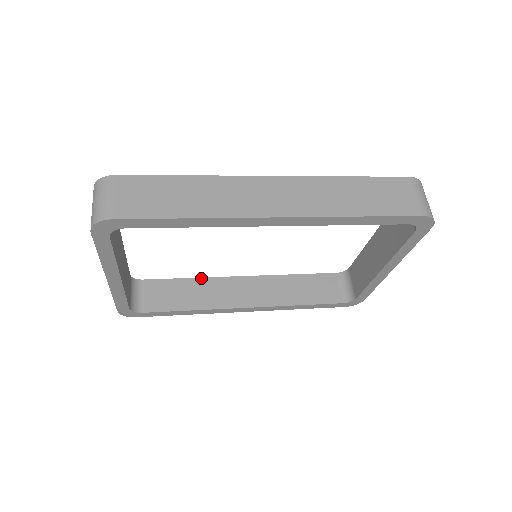
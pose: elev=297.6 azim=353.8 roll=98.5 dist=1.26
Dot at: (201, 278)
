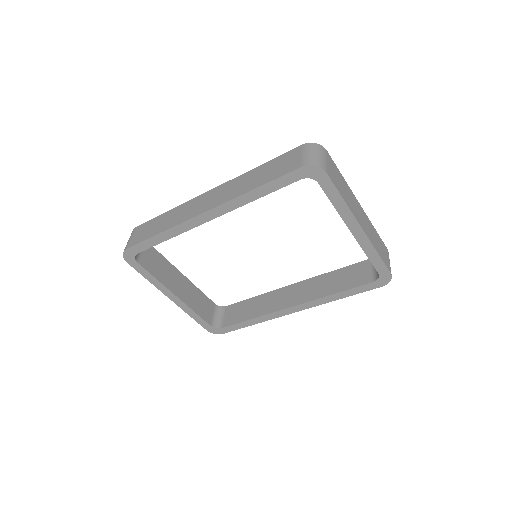
Dot at: (262, 294)
